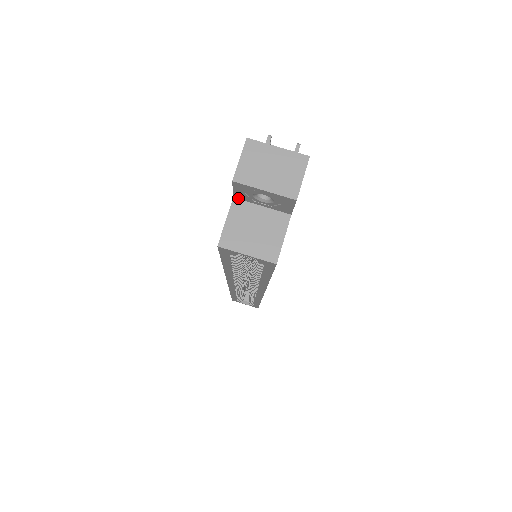
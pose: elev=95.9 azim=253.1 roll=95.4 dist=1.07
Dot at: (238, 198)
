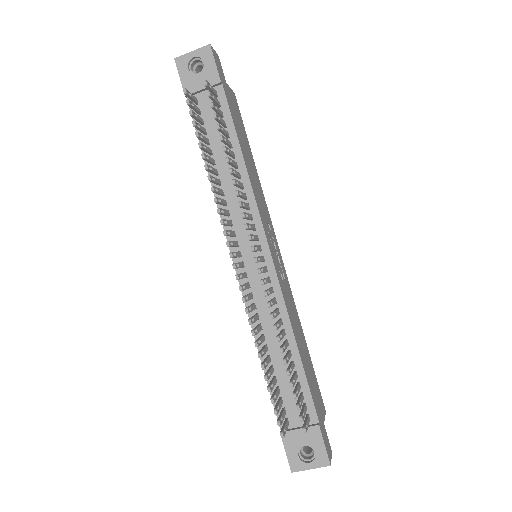
Dot at: occluded
